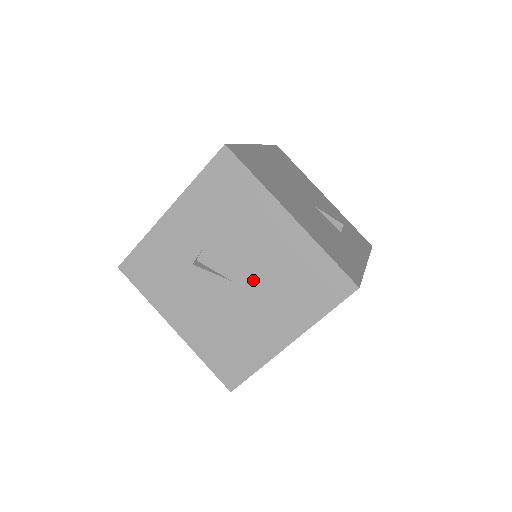
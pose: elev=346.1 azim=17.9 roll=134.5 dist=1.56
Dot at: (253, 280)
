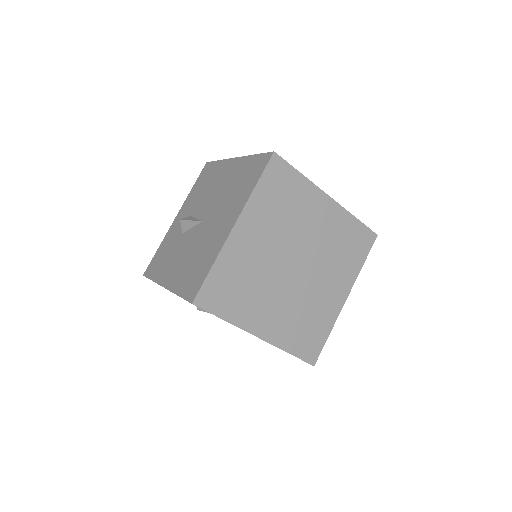
Dot at: (214, 209)
